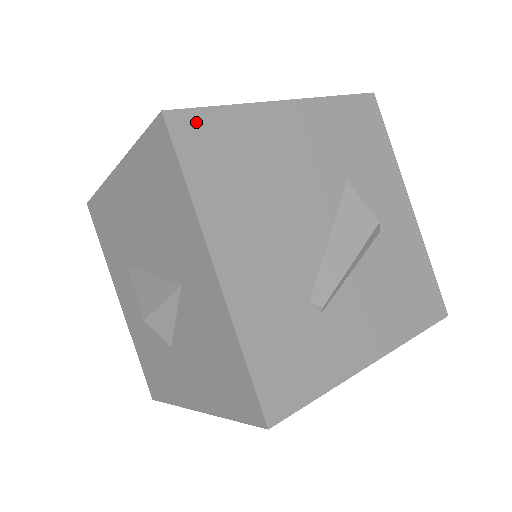
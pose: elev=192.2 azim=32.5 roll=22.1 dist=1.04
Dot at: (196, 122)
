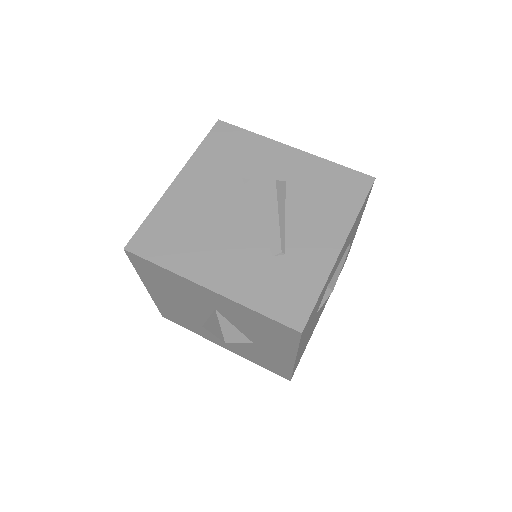
Dot at: (142, 237)
